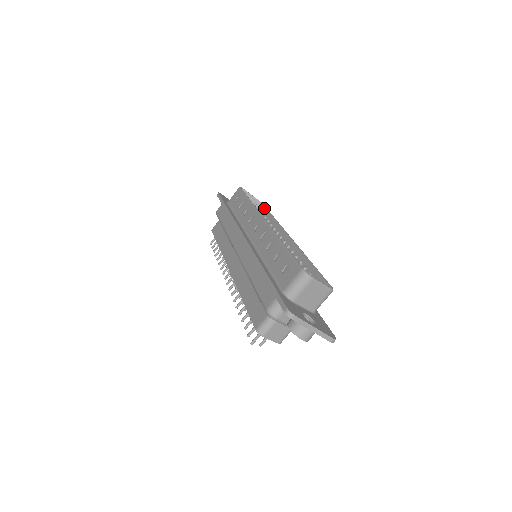
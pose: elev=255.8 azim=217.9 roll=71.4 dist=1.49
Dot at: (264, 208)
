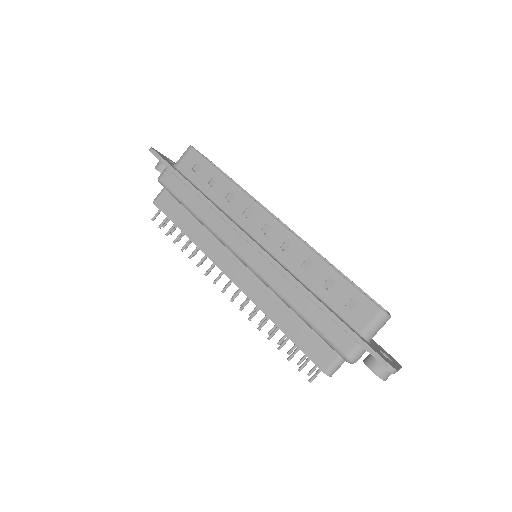
Dot at: occluded
